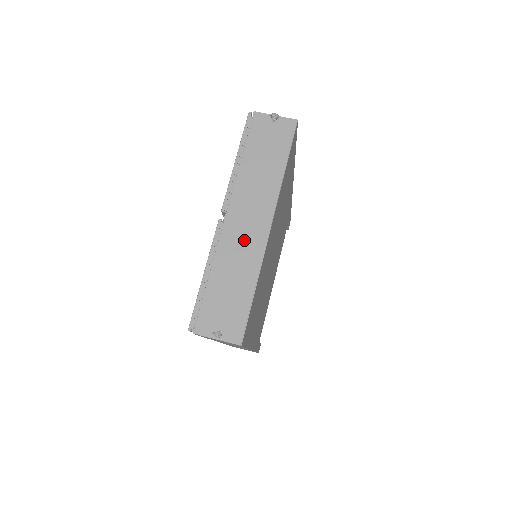
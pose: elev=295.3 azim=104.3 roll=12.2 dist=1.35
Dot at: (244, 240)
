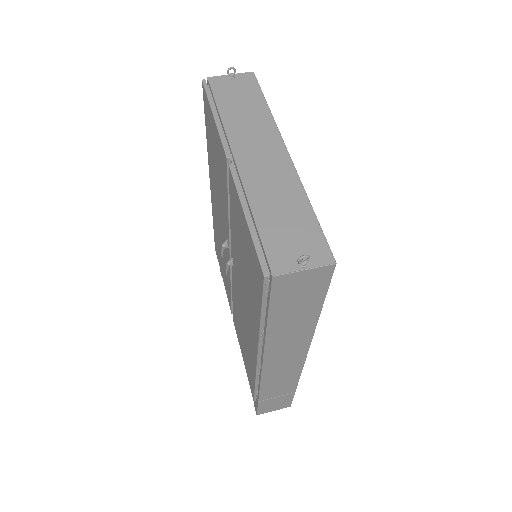
Dot at: (269, 171)
